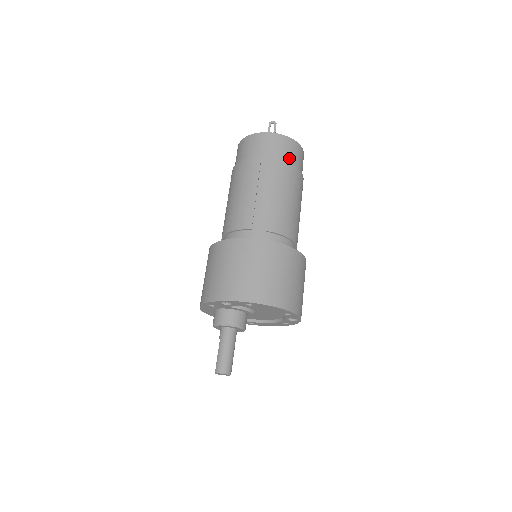
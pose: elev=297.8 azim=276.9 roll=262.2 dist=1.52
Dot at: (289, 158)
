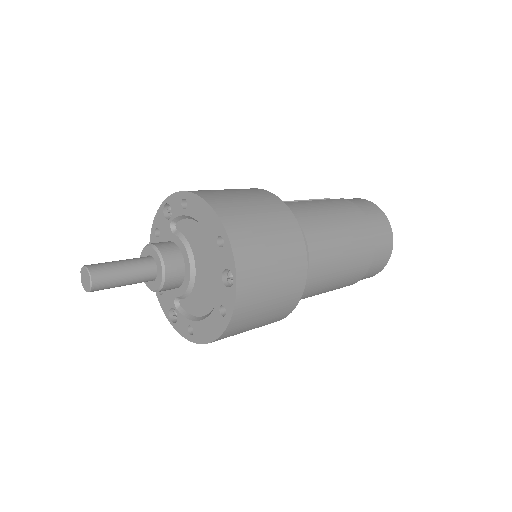
Dot at: (362, 208)
